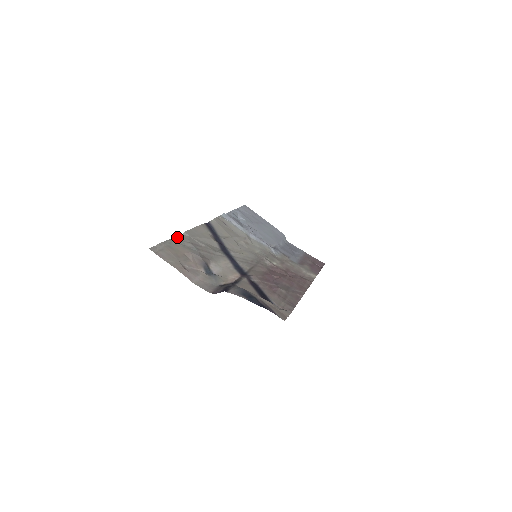
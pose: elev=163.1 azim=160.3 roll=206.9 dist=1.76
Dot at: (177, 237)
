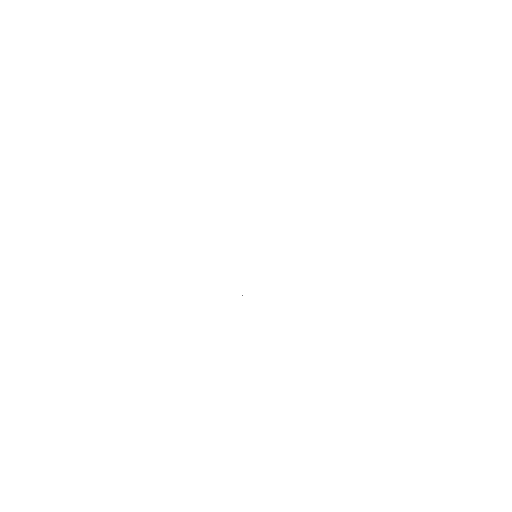
Dot at: occluded
